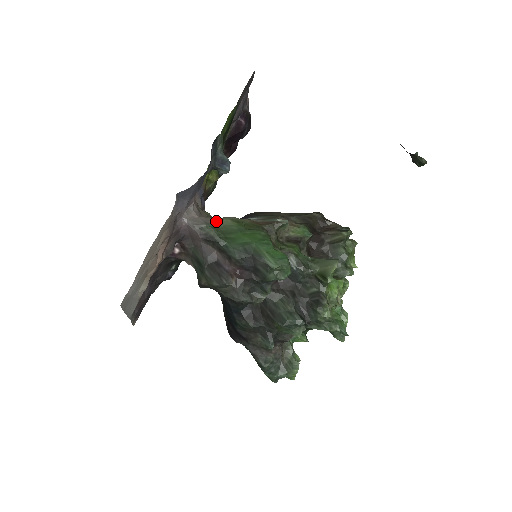
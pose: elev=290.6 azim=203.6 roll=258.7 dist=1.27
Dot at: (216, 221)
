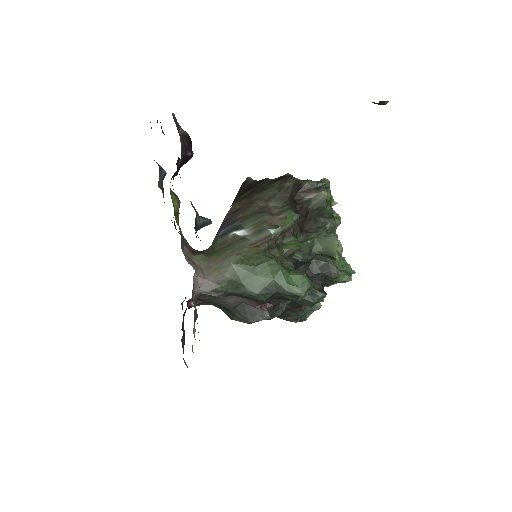
Dot at: (223, 273)
